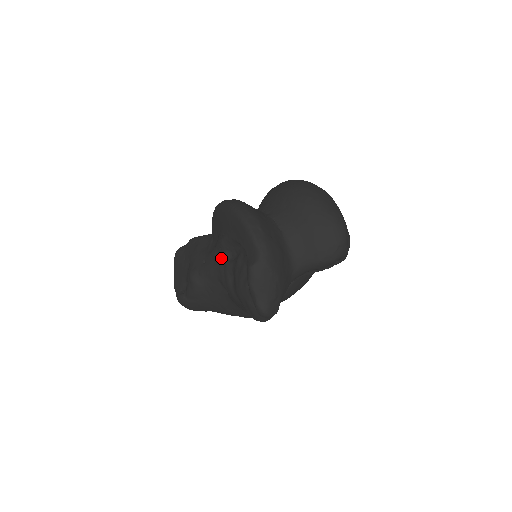
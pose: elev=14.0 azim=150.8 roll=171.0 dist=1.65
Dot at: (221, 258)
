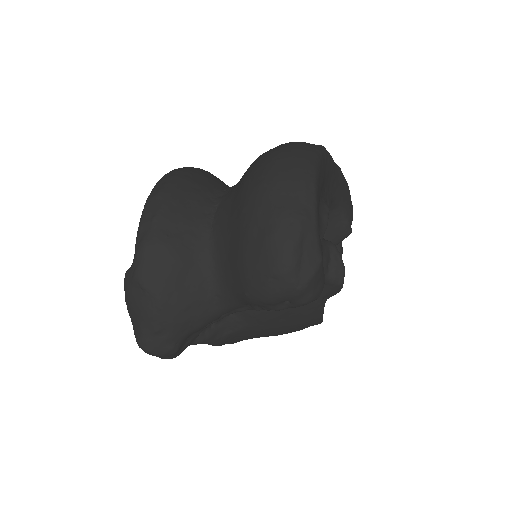
Dot at: occluded
